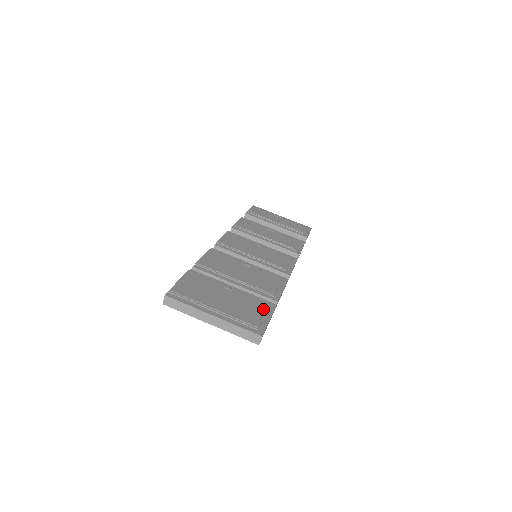
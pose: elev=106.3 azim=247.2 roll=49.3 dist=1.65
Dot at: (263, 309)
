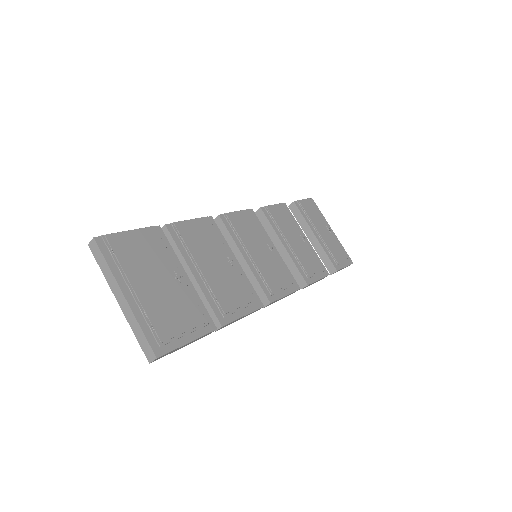
Dot at: (193, 325)
